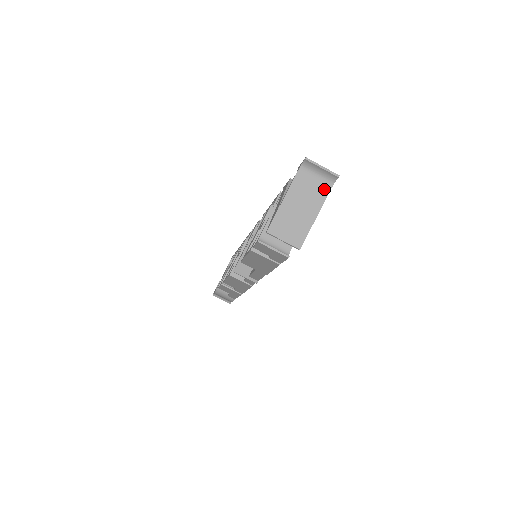
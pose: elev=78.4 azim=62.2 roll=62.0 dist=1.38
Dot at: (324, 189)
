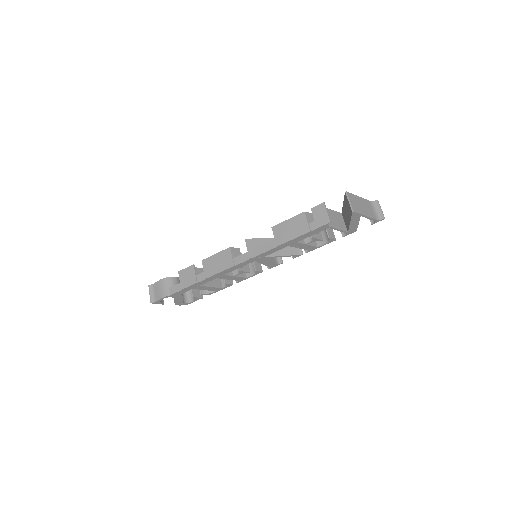
Dot at: (374, 216)
